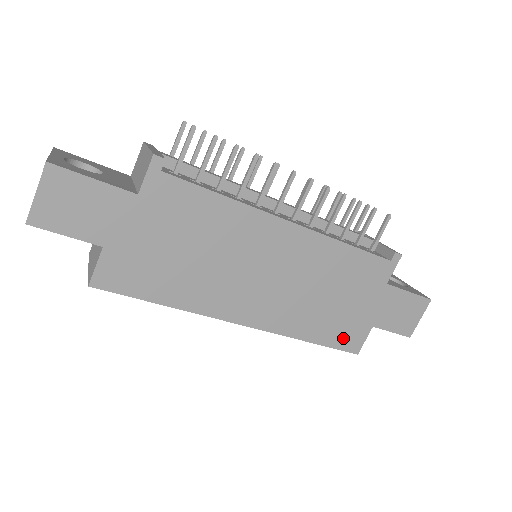
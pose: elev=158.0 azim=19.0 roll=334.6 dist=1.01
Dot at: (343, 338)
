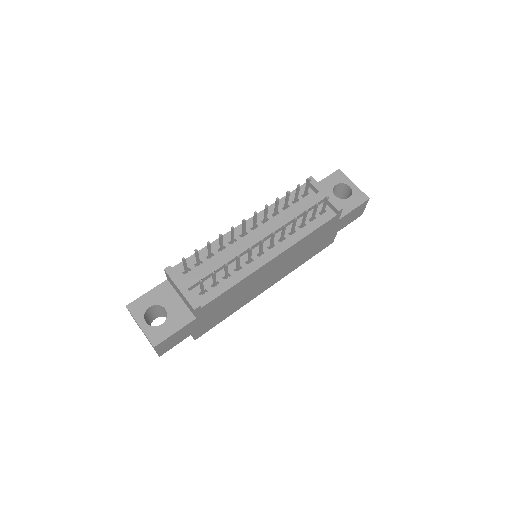
Dot at: (322, 247)
